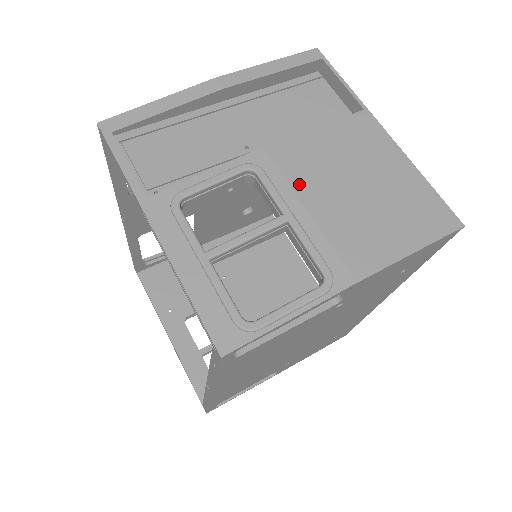
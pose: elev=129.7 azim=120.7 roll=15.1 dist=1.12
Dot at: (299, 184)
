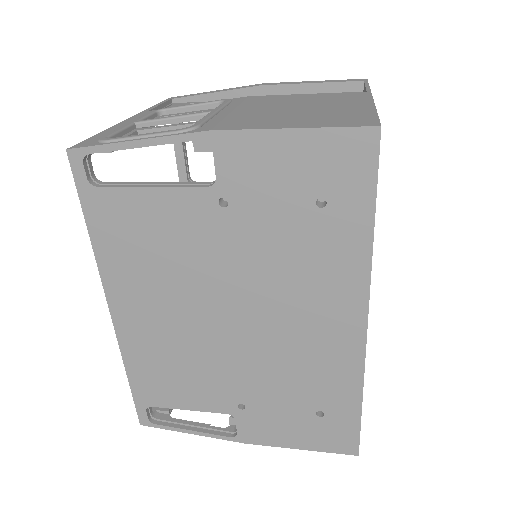
Dot at: (247, 105)
